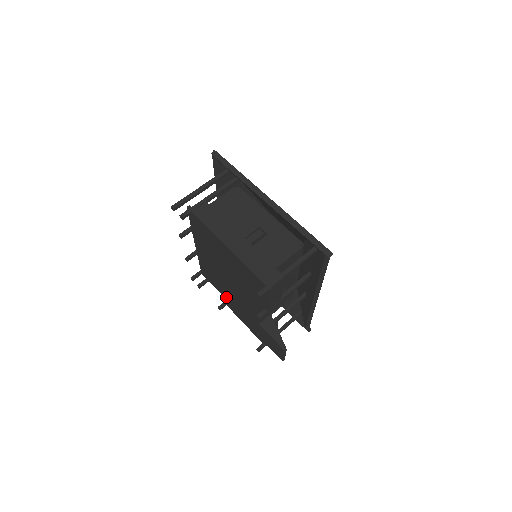
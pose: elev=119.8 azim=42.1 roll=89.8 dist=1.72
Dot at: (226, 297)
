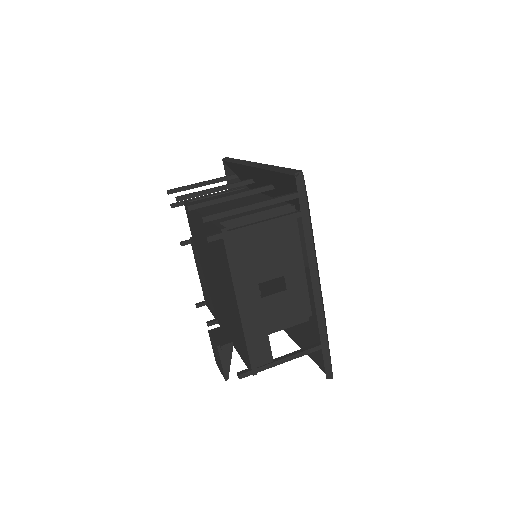
Dot at: (196, 250)
